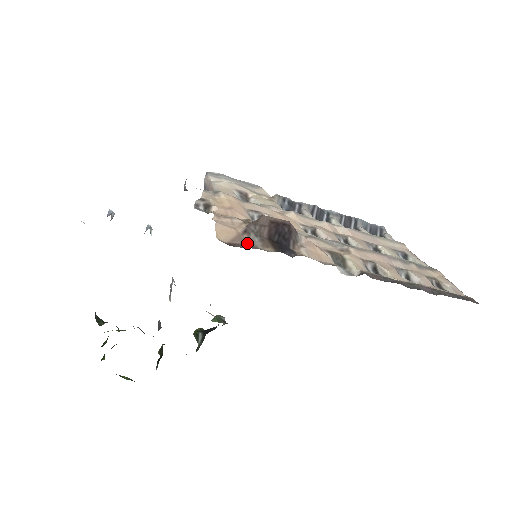
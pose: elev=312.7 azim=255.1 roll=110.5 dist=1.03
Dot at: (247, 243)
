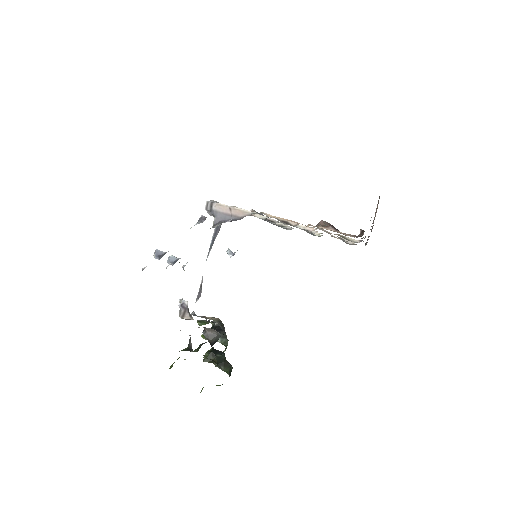
Dot at: (352, 235)
